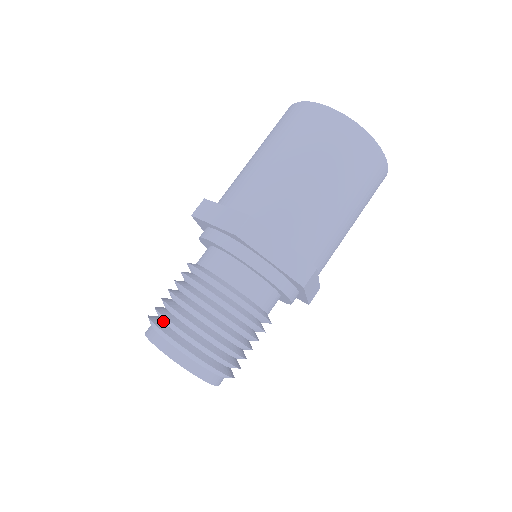
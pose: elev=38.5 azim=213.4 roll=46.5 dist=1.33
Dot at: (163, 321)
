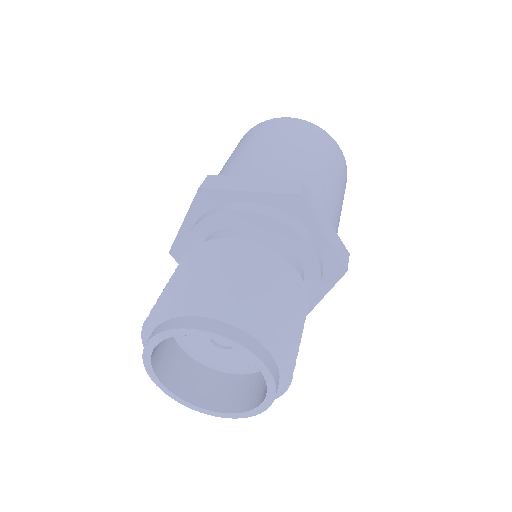
Dot at: occluded
